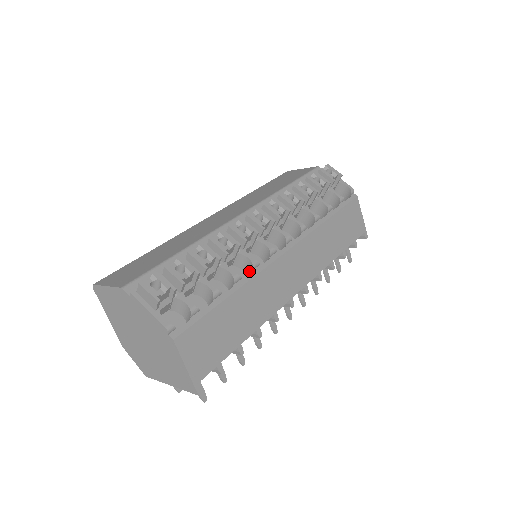
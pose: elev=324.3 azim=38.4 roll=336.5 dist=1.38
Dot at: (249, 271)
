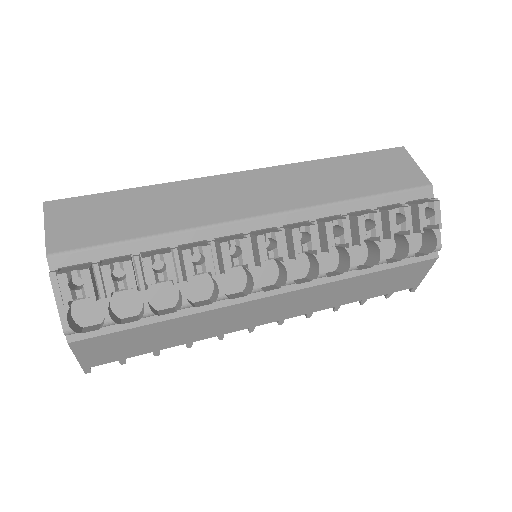
Dot at: (214, 295)
